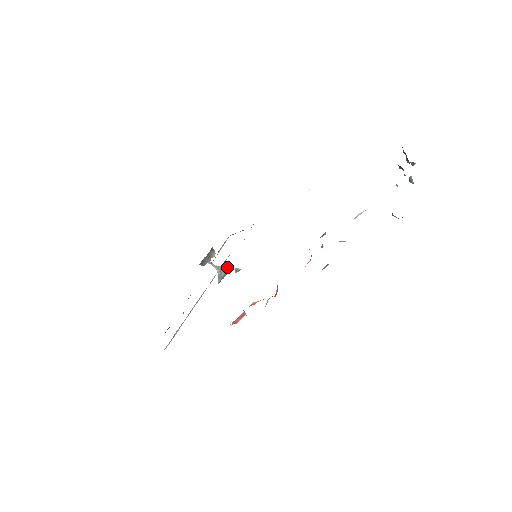
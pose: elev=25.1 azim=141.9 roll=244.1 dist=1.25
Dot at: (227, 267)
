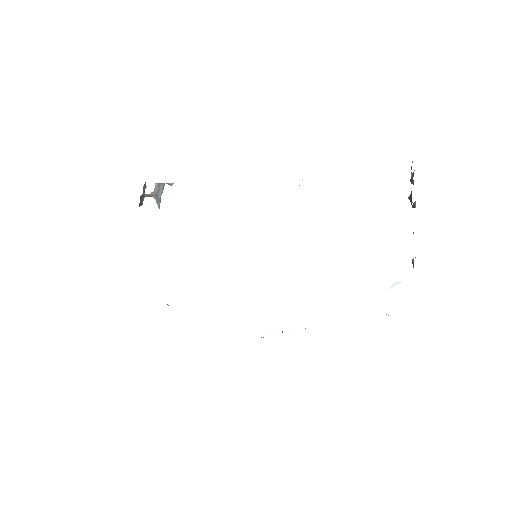
Dot at: (161, 188)
